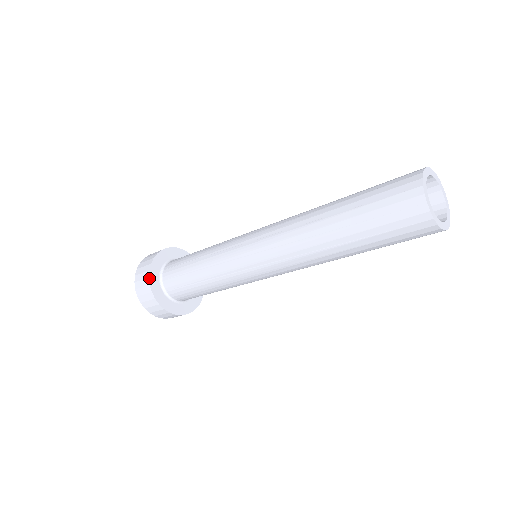
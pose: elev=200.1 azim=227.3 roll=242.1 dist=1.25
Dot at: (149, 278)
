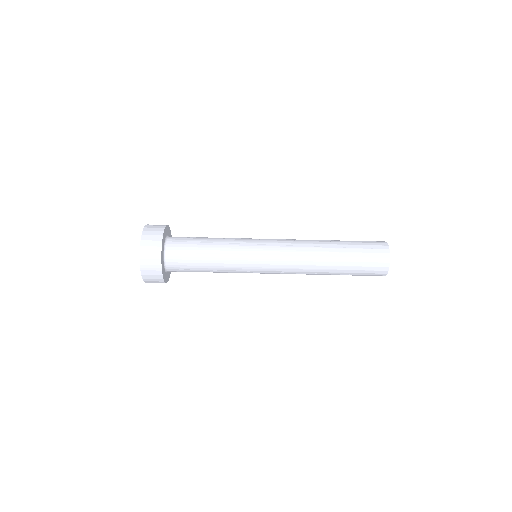
Dot at: (167, 225)
